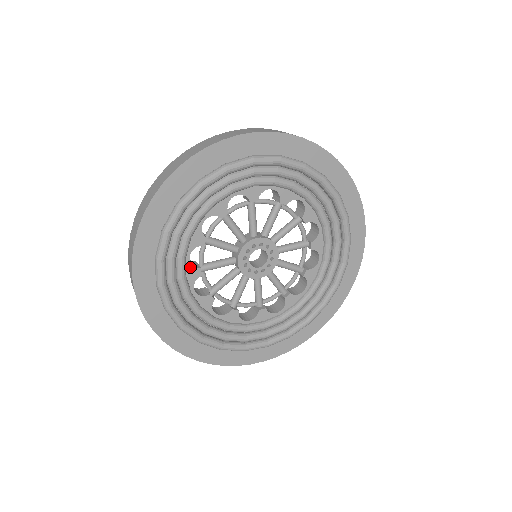
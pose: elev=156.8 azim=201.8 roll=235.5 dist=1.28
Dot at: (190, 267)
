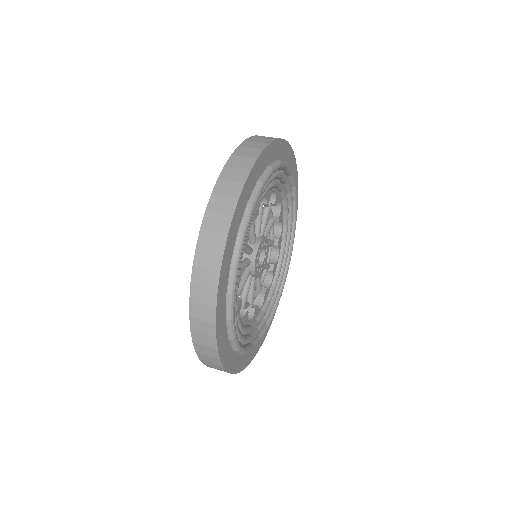
Dot at: occluded
